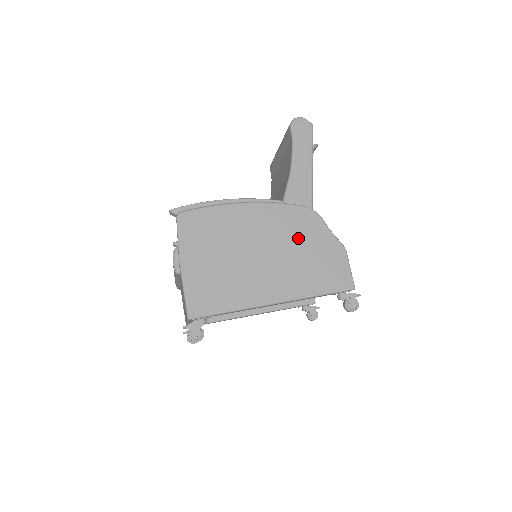
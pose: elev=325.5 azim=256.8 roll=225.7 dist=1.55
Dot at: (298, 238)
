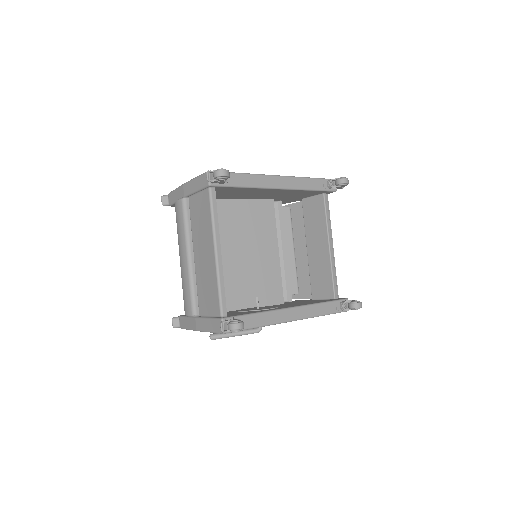
Dot at: occluded
